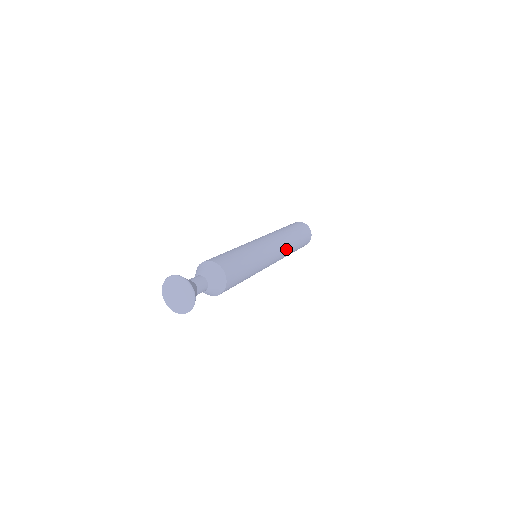
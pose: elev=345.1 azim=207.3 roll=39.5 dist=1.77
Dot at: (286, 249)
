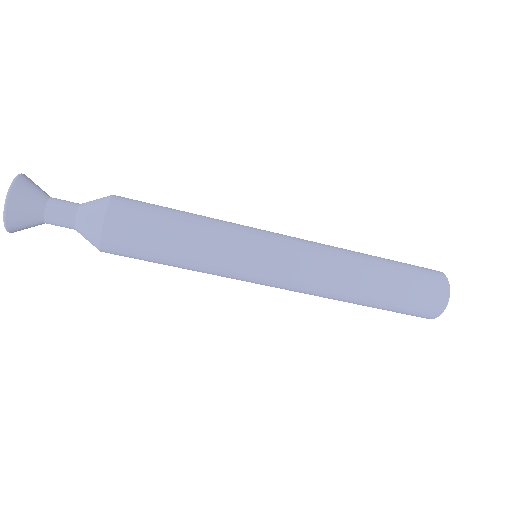
Dot at: (331, 248)
